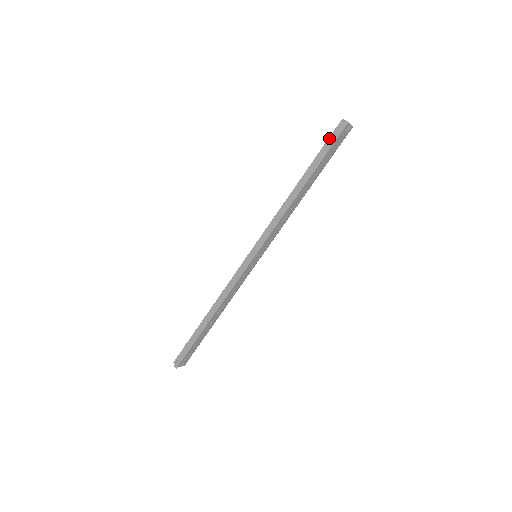
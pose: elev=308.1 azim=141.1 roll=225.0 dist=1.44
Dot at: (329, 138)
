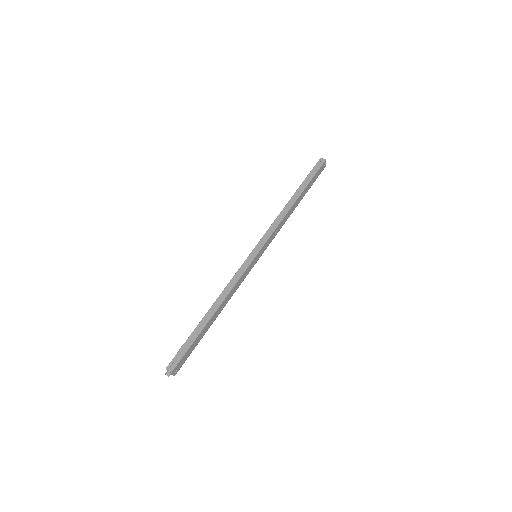
Dot at: (313, 168)
